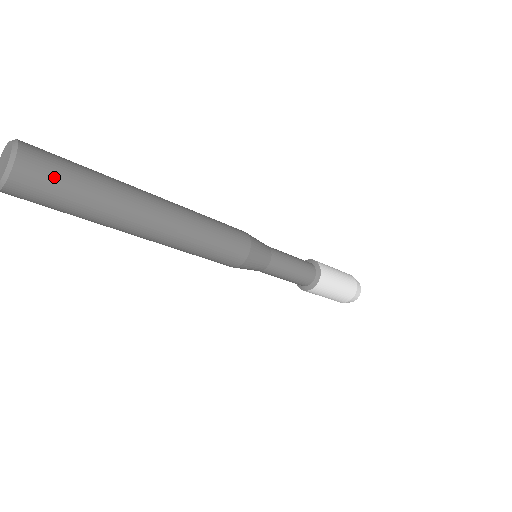
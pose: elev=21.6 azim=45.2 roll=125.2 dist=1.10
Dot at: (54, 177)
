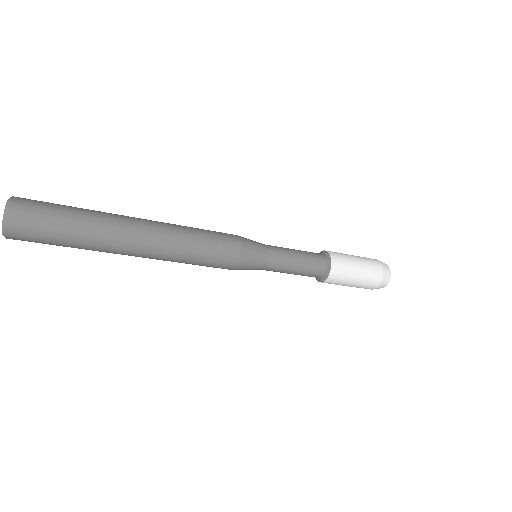
Dot at: (40, 219)
